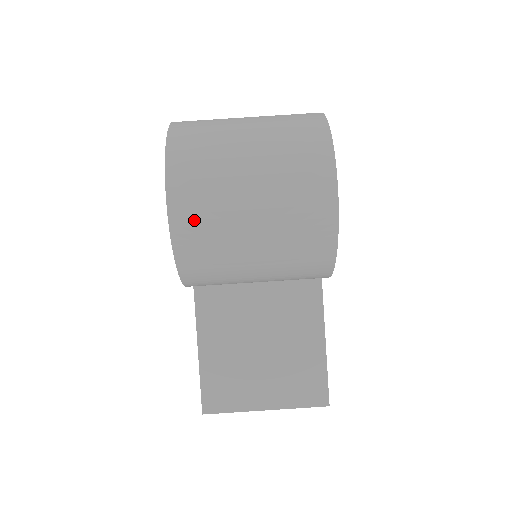
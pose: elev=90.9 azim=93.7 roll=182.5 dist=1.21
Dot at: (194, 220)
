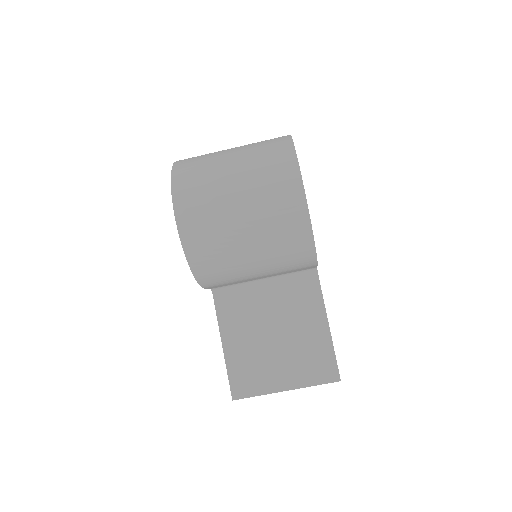
Dot at: (197, 227)
